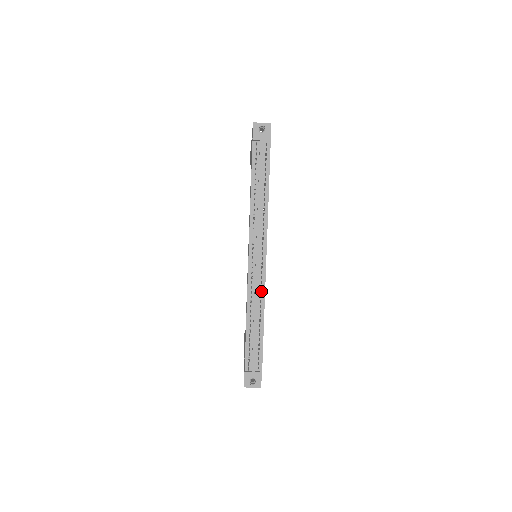
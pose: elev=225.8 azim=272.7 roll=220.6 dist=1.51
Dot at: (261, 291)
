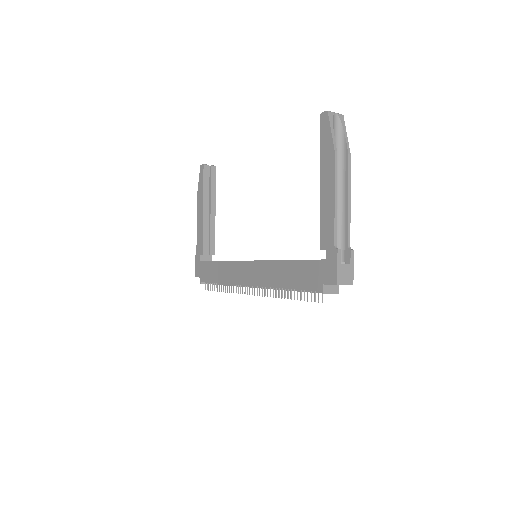
Dot at: occluded
